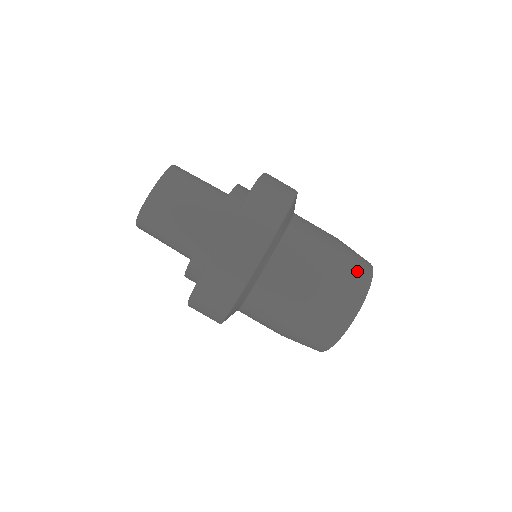
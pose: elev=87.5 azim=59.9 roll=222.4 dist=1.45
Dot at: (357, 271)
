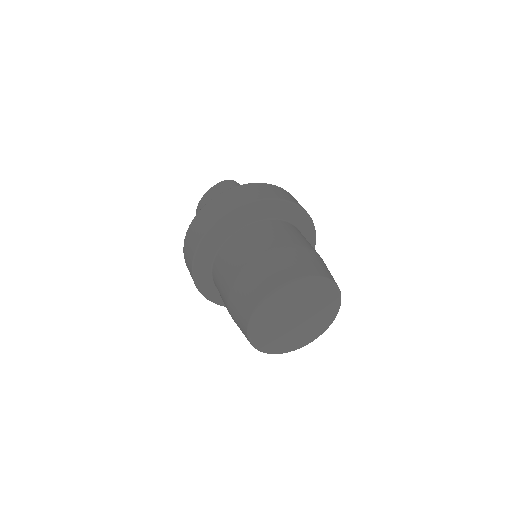
Dot at: (276, 272)
